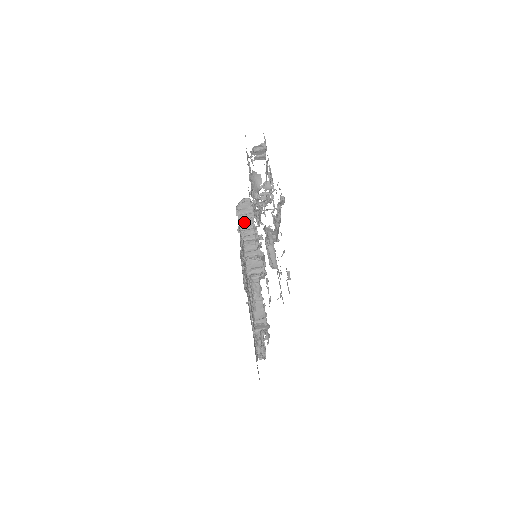
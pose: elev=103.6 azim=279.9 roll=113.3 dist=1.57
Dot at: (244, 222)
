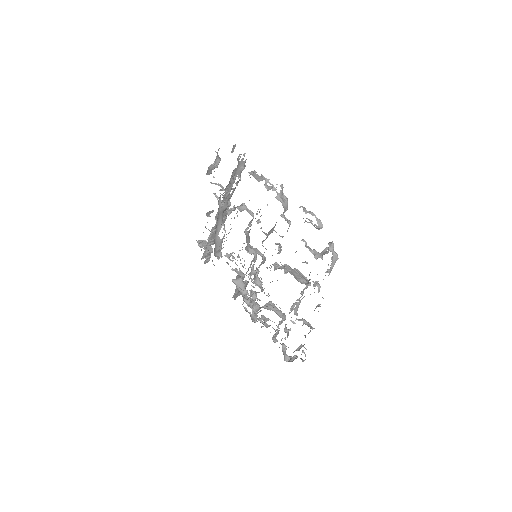
Dot at: occluded
